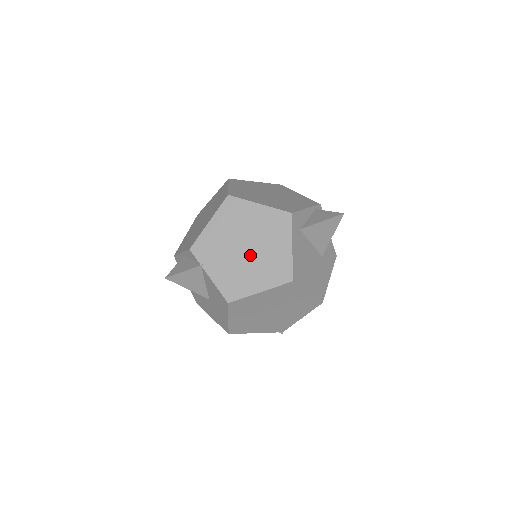
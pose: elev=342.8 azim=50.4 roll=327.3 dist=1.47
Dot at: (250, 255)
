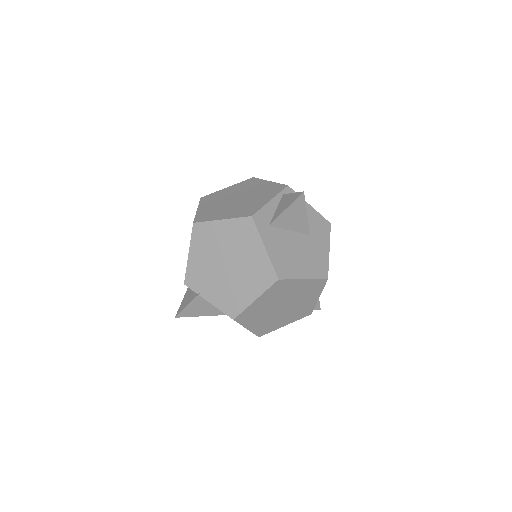
Dot at: (233, 270)
